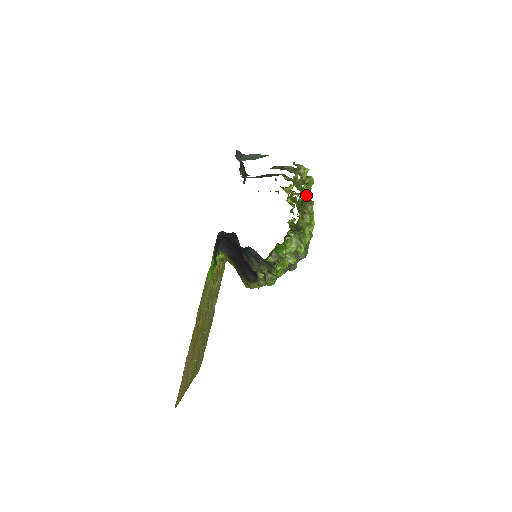
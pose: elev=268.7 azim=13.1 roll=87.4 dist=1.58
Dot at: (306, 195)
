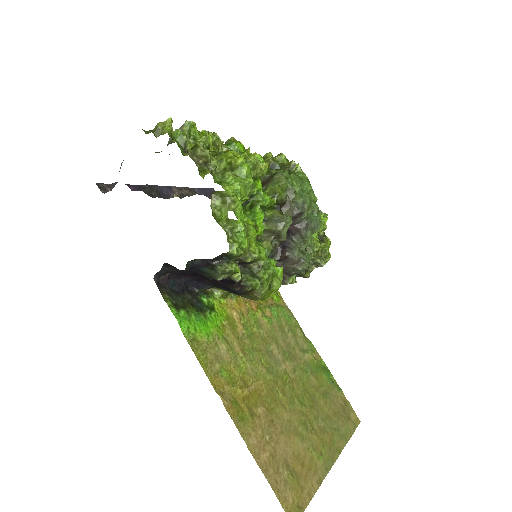
Dot at: (189, 145)
